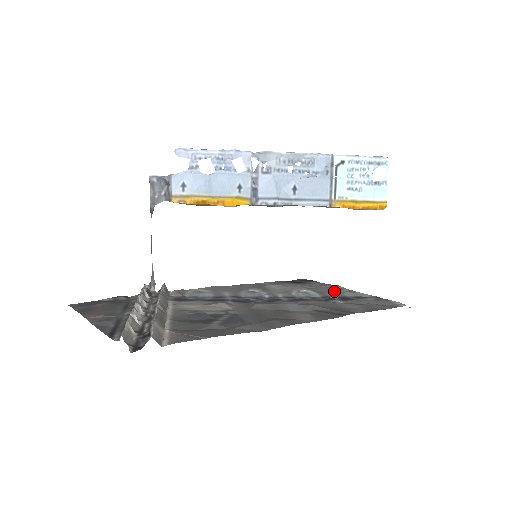
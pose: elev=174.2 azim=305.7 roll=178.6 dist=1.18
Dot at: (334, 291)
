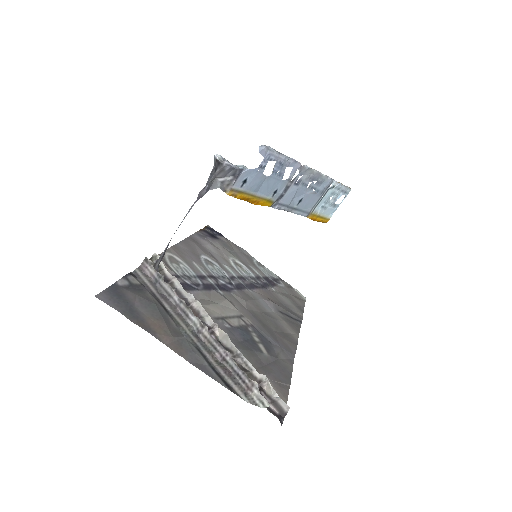
Dot at: (251, 262)
